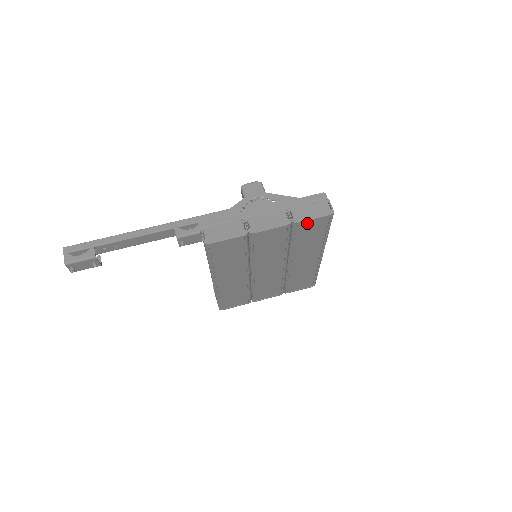
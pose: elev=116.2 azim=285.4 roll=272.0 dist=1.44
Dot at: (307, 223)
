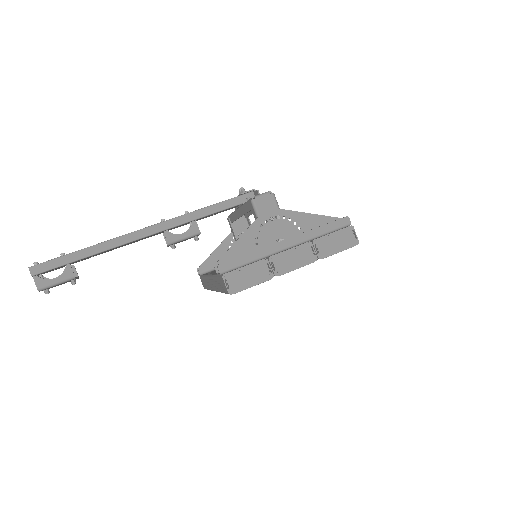
Dot at: occluded
